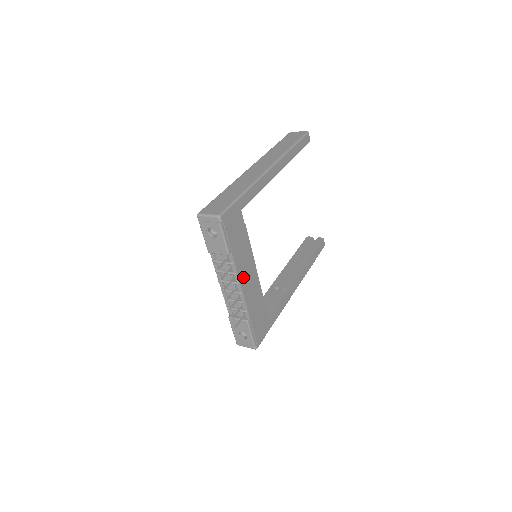
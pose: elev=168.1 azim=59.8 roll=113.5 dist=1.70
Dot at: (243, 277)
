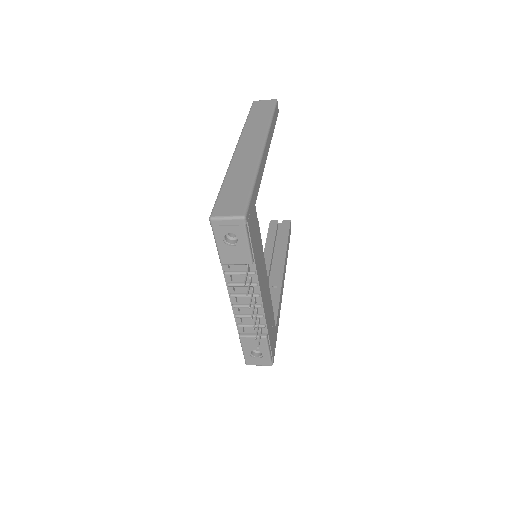
Dot at: (261, 286)
